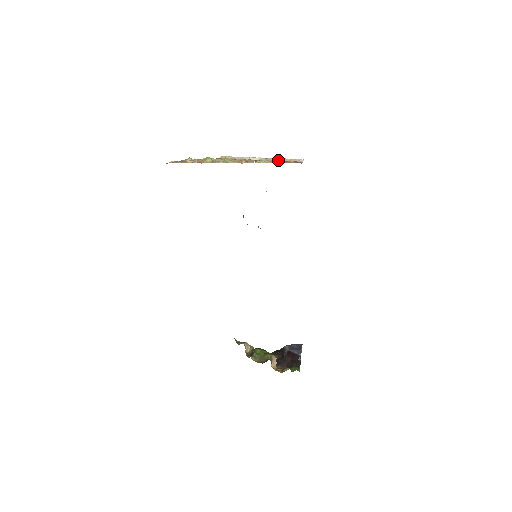
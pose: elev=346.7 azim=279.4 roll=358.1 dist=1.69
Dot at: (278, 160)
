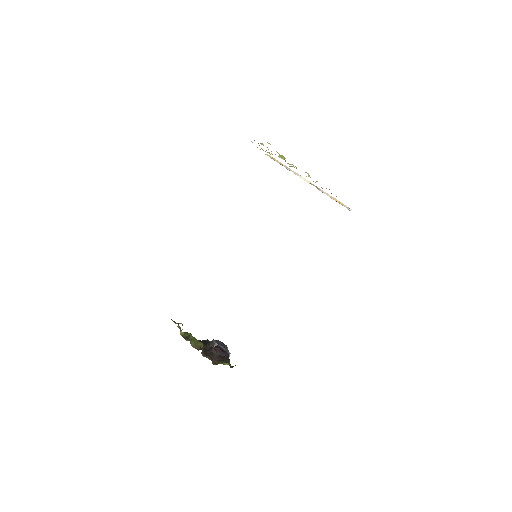
Dot at: (328, 195)
